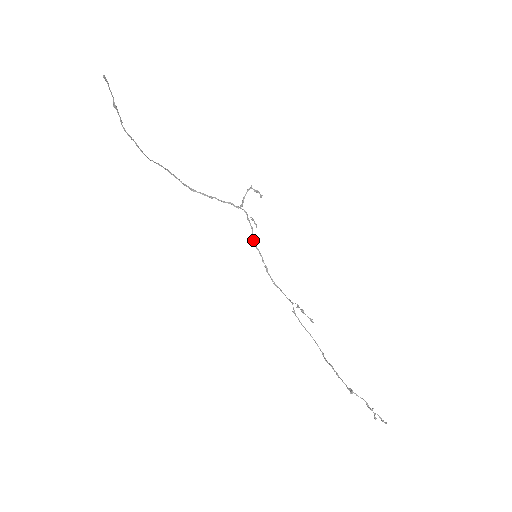
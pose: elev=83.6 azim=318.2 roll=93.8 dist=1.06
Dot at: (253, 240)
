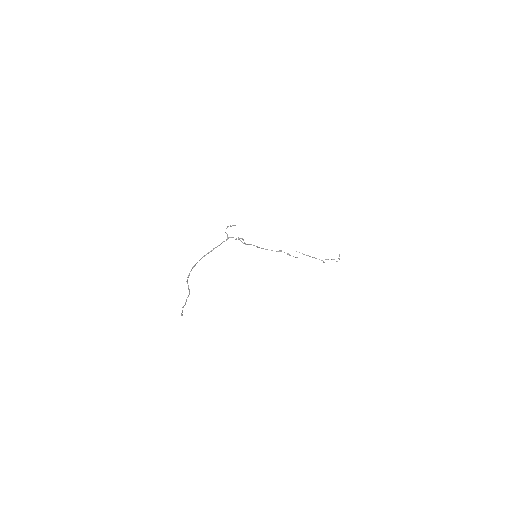
Dot at: occluded
